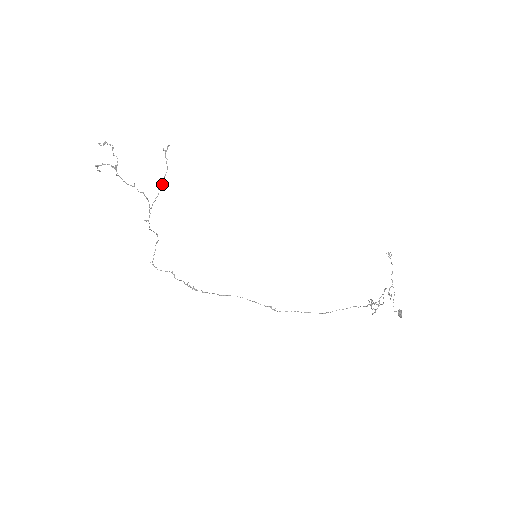
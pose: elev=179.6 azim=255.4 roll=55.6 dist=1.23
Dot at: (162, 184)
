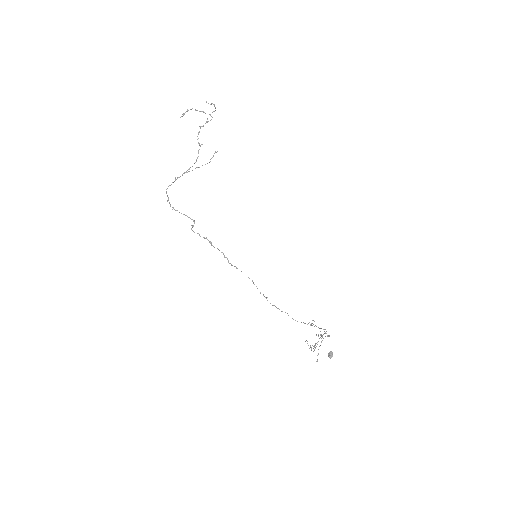
Dot at: occluded
